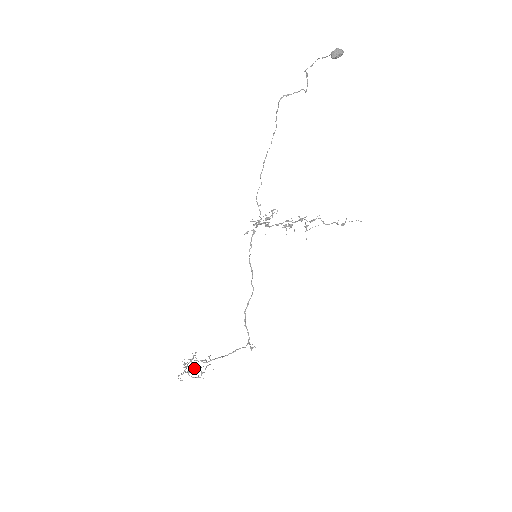
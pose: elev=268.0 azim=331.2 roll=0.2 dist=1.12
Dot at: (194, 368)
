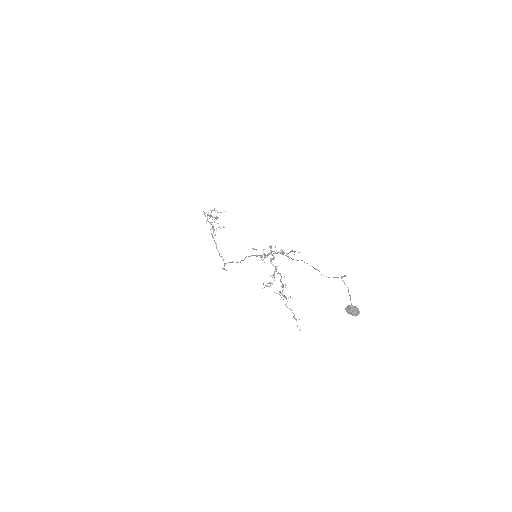
Dot at: (216, 218)
